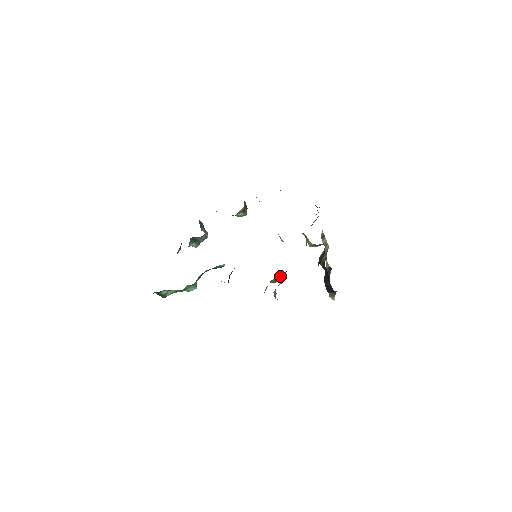
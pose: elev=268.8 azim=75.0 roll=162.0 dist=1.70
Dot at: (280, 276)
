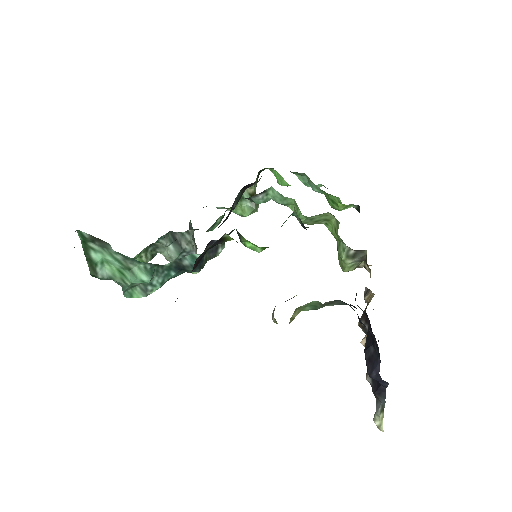
Dot at: occluded
